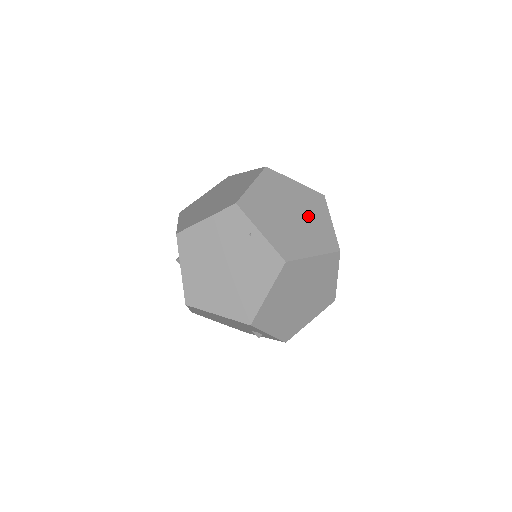
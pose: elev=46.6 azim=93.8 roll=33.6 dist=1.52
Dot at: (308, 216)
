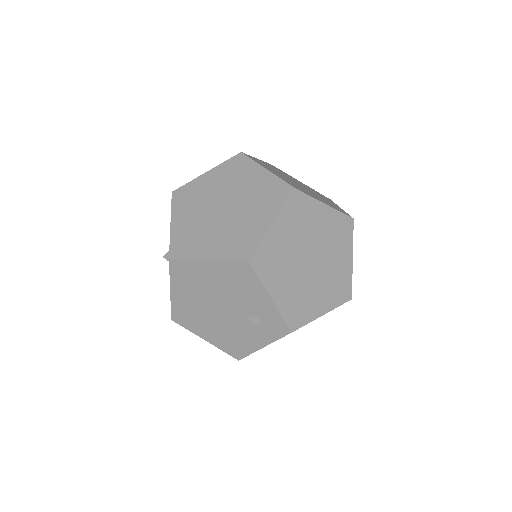
Dot at: occluded
